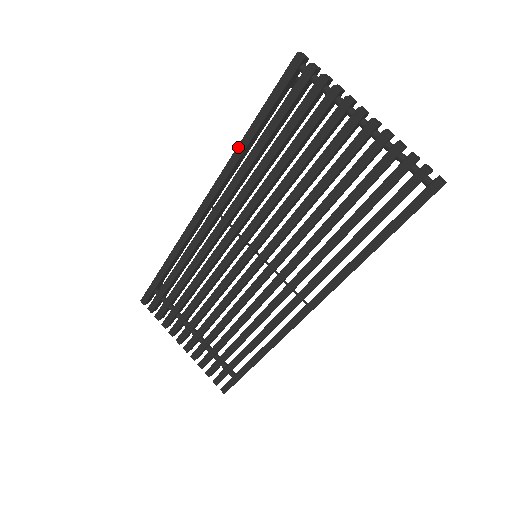
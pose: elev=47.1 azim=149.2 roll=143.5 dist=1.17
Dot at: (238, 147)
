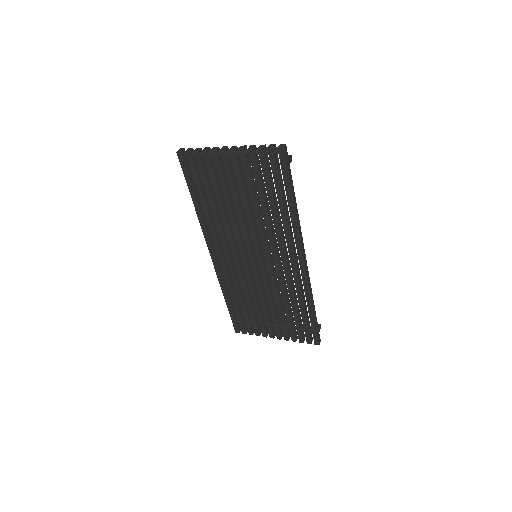
Dot at: (197, 213)
